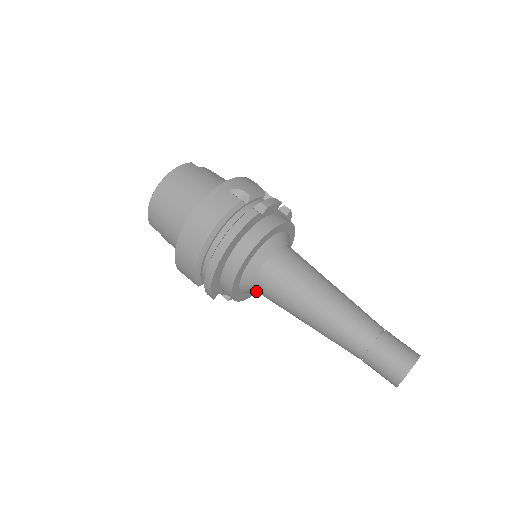
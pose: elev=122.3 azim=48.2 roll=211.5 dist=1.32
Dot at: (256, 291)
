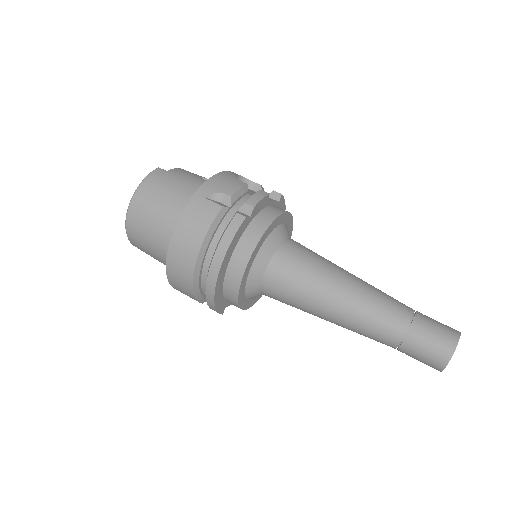
Dot at: occluded
